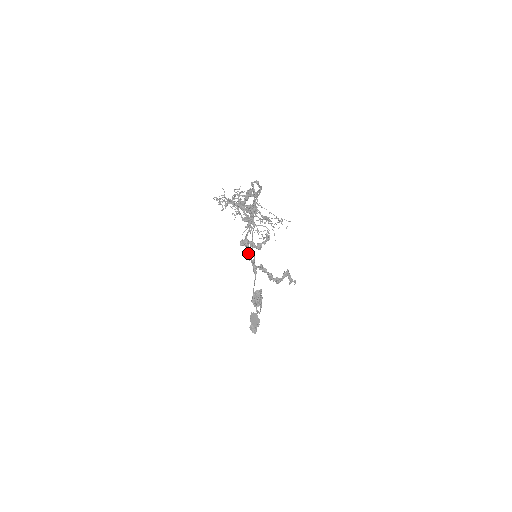
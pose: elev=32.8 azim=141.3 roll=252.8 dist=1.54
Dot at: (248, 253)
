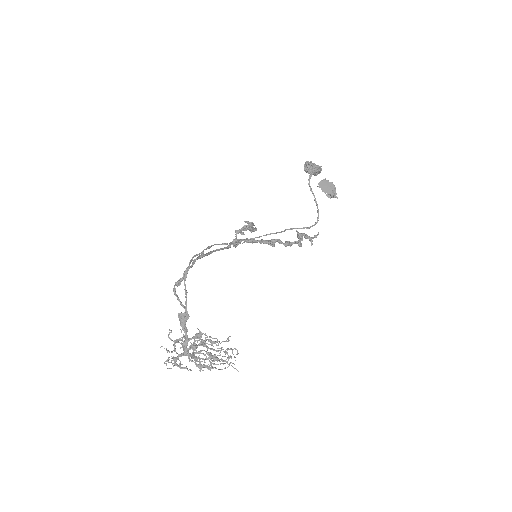
Dot at: (249, 241)
